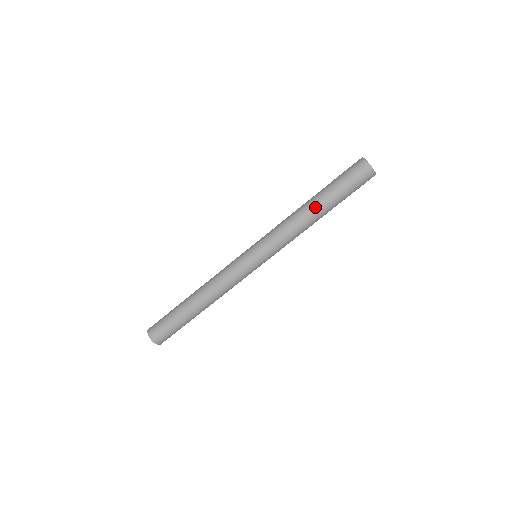
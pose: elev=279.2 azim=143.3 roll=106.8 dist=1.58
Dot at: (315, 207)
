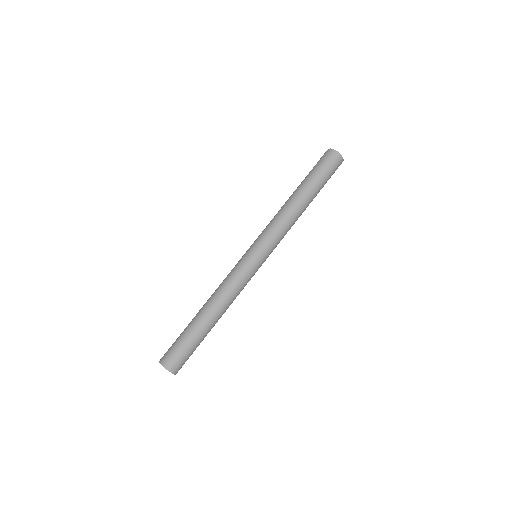
Dot at: (307, 202)
